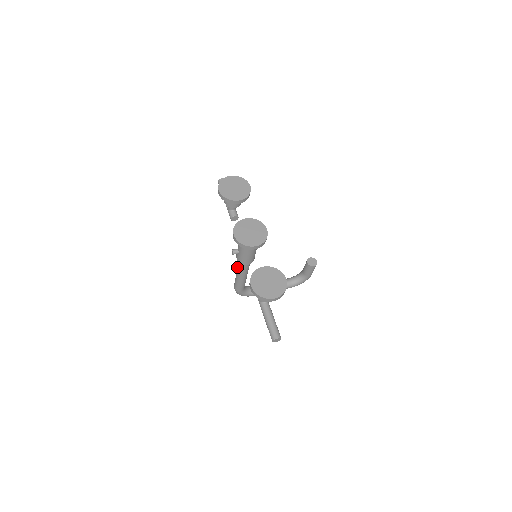
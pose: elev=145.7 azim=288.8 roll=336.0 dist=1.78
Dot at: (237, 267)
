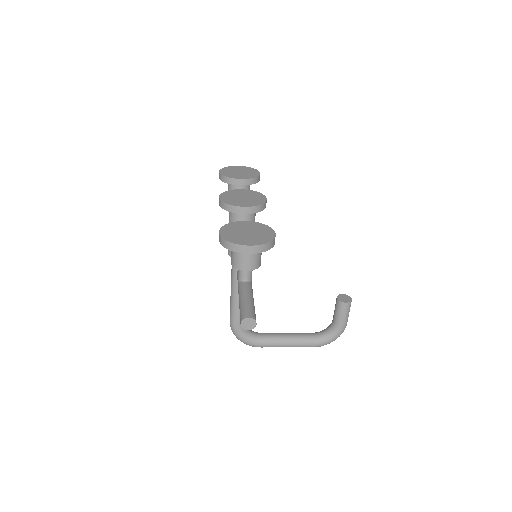
Dot at: (231, 276)
